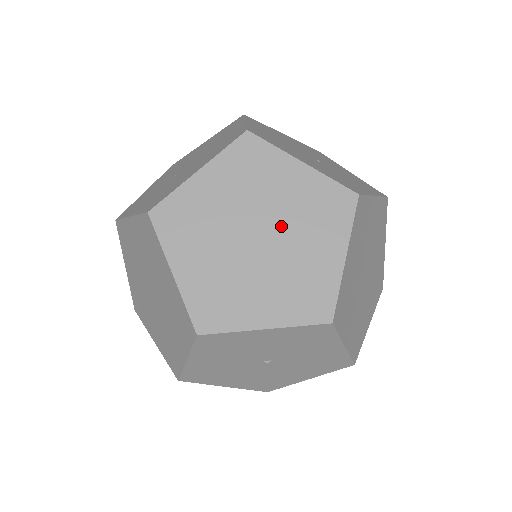
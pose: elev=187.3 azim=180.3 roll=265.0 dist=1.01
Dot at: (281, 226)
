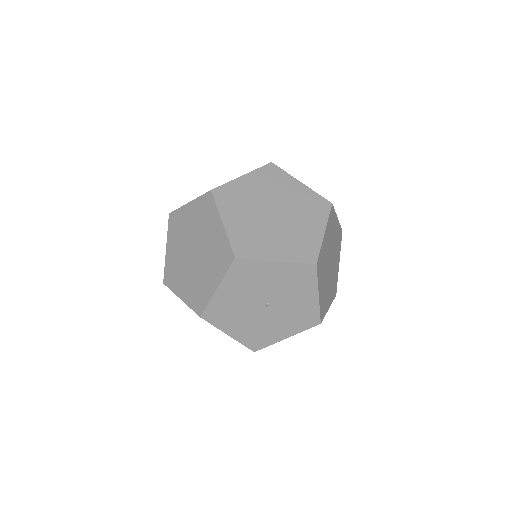
Dot at: (288, 211)
